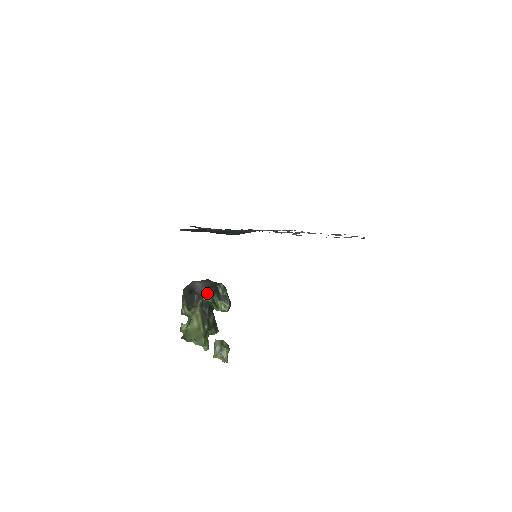
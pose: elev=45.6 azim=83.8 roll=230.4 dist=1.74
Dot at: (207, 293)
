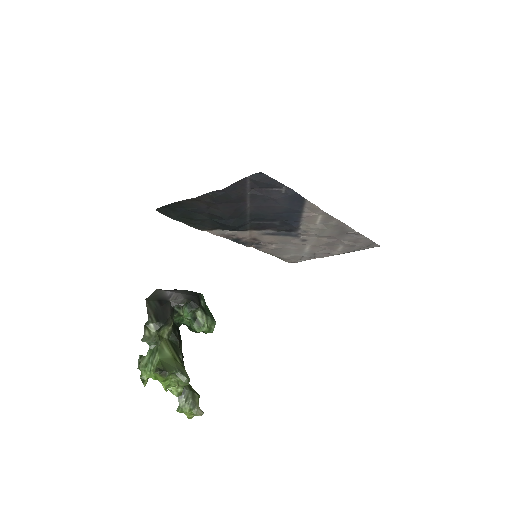
Dot at: (191, 303)
